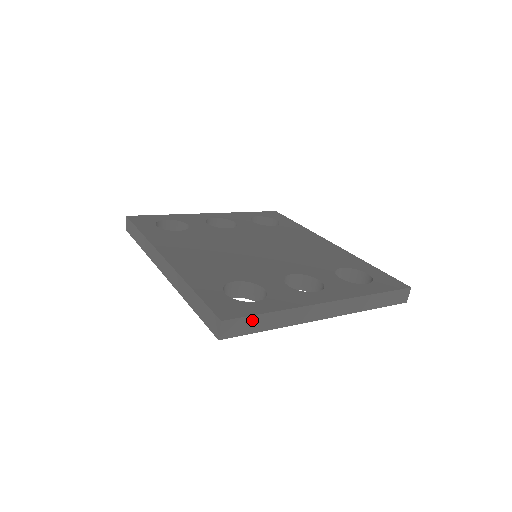
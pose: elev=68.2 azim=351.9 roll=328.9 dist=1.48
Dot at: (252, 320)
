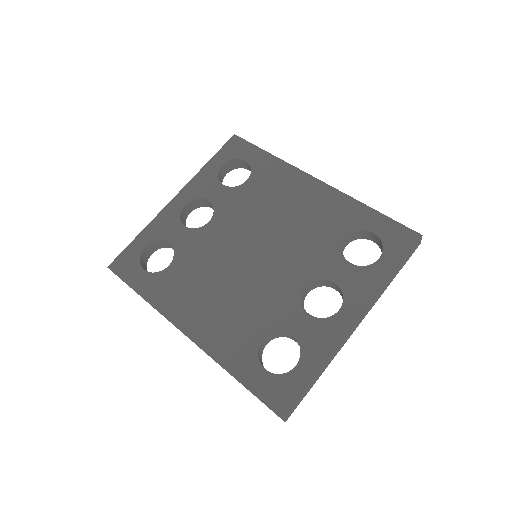
Dot at: (303, 394)
